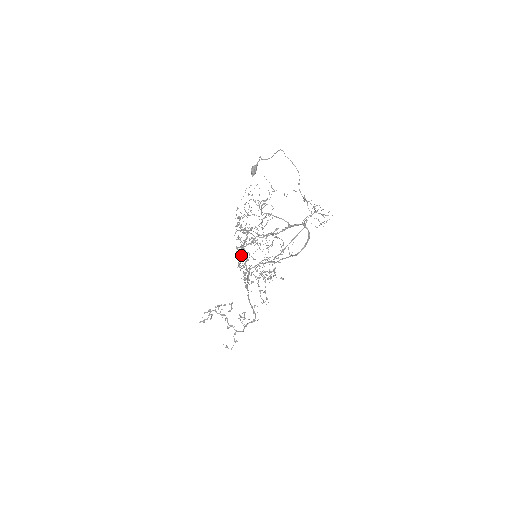
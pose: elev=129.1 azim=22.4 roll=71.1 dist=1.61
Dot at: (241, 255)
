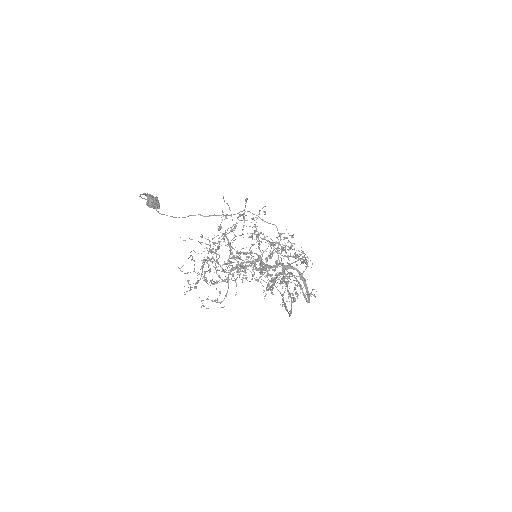
Dot at: occluded
